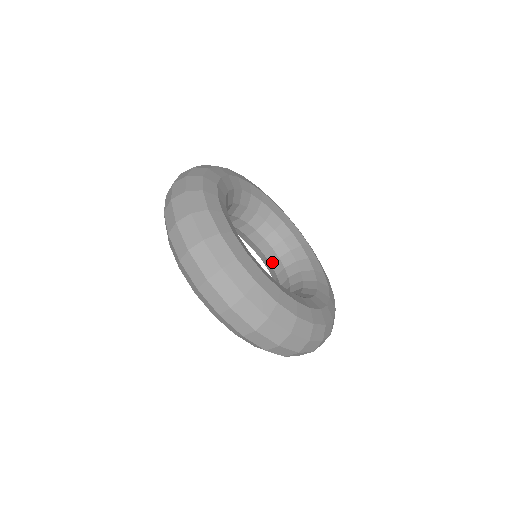
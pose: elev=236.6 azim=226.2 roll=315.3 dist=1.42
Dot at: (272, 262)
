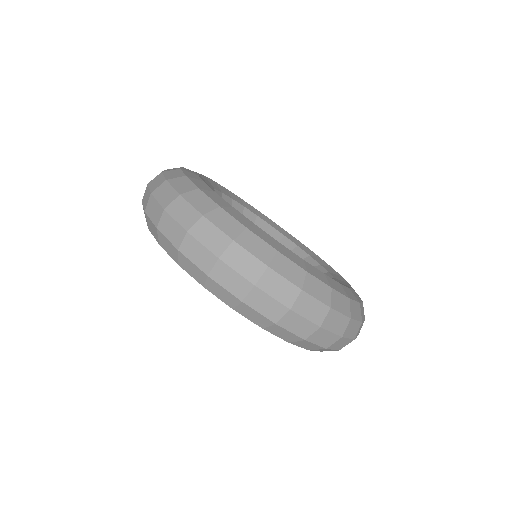
Dot at: occluded
